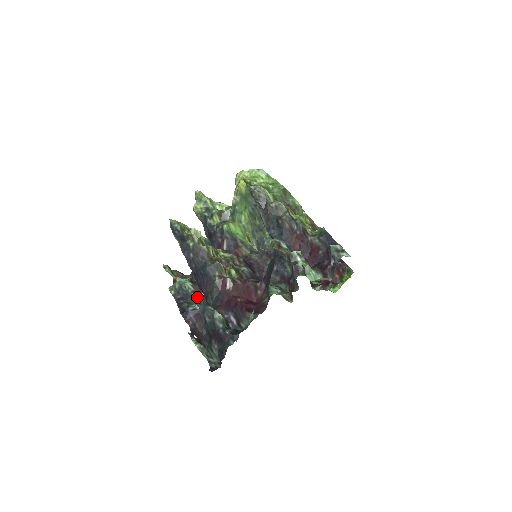
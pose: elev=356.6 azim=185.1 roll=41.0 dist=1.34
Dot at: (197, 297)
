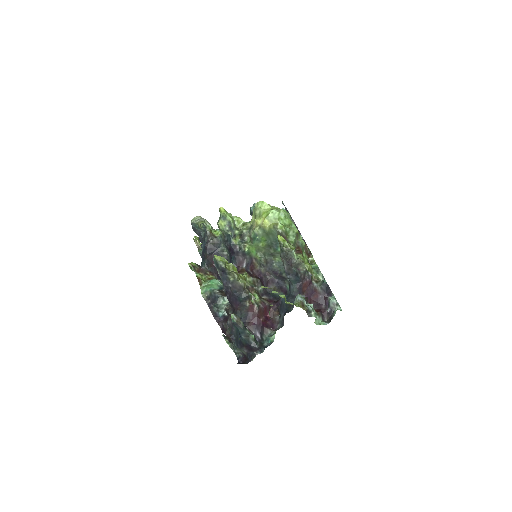
Dot at: (239, 325)
